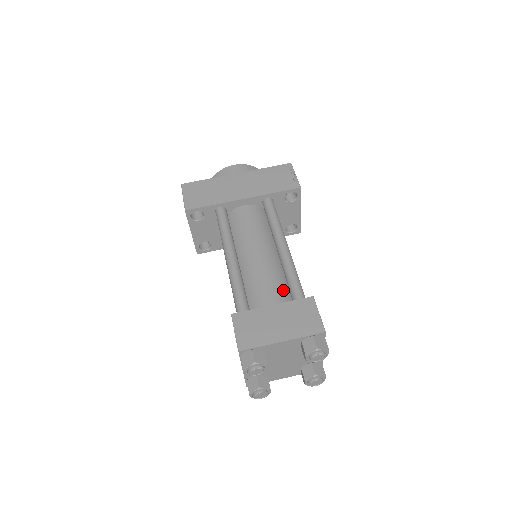
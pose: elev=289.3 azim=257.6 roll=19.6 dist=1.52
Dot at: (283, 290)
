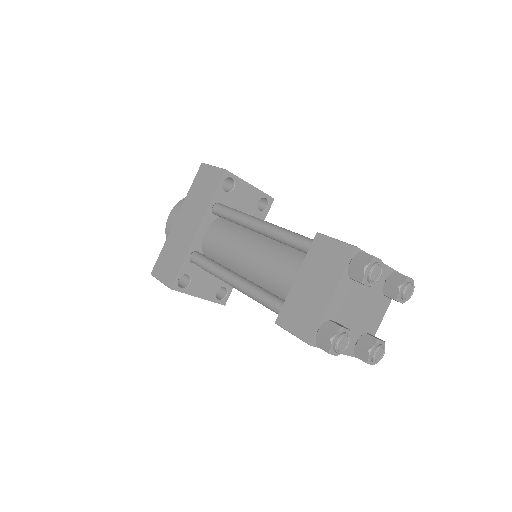
Dot at: (295, 256)
